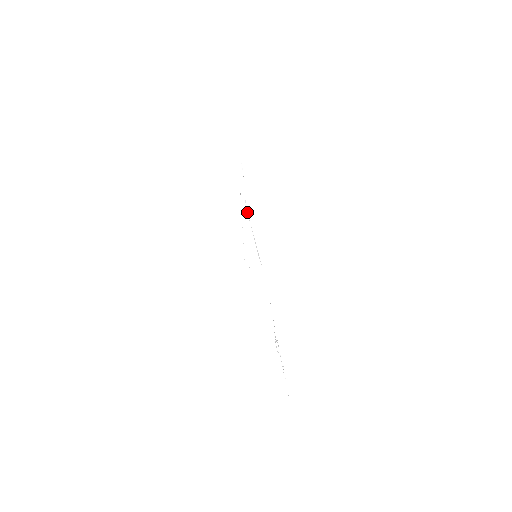
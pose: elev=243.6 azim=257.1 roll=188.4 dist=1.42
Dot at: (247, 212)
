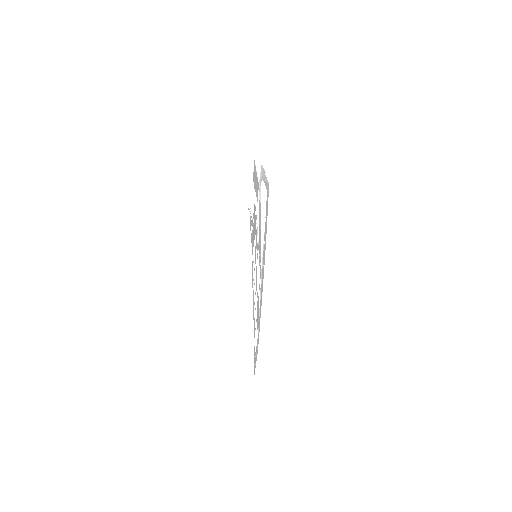
Dot at: (260, 265)
